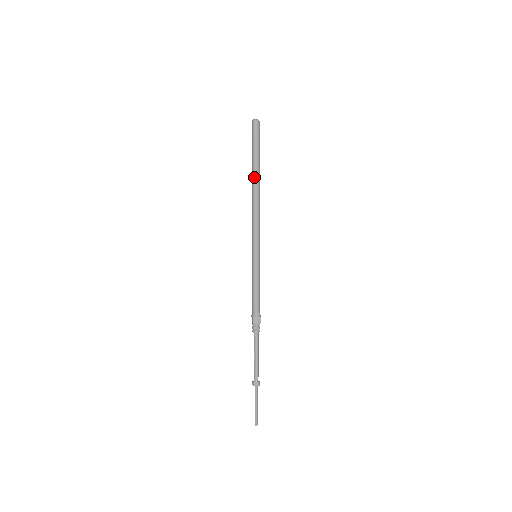
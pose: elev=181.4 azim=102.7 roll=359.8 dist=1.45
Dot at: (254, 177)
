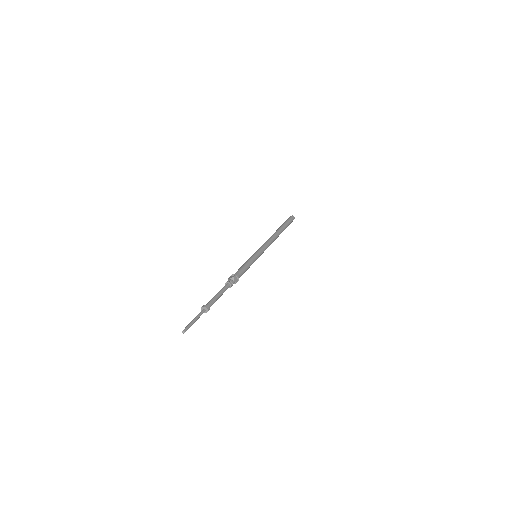
Dot at: occluded
